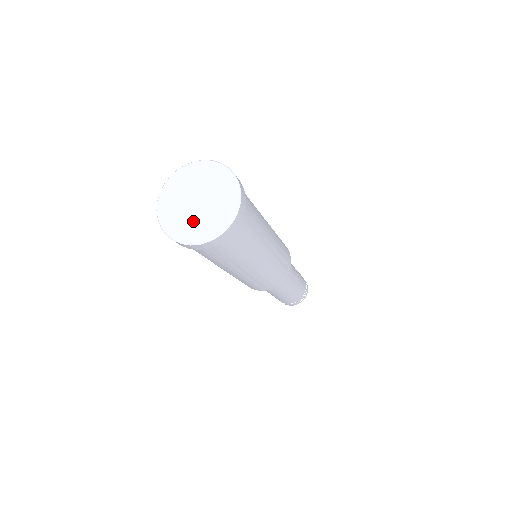
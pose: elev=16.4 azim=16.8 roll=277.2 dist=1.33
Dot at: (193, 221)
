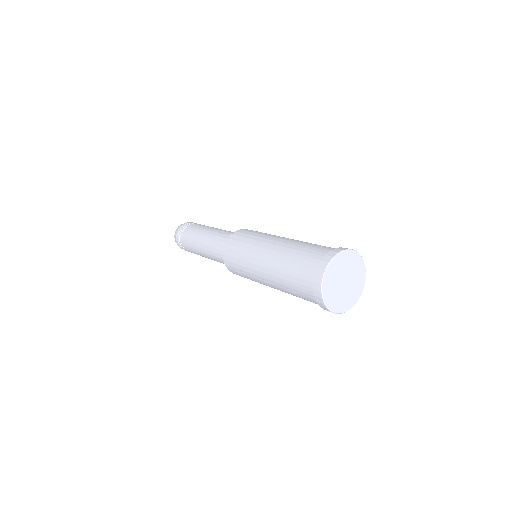
Dot at: (343, 297)
